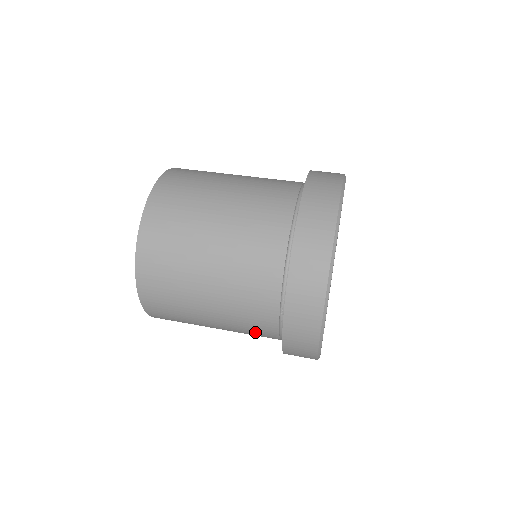
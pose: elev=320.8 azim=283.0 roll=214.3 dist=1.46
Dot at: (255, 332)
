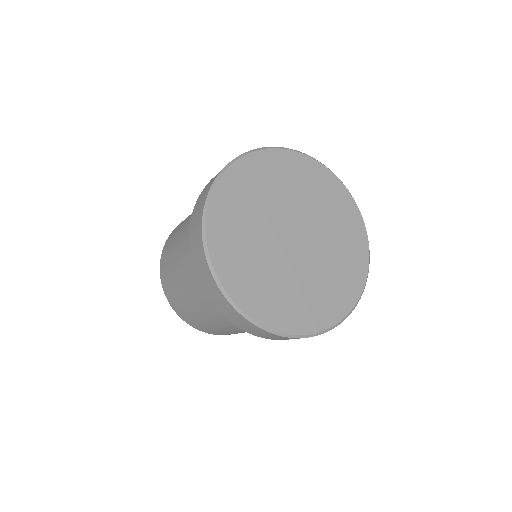
Dot at: occluded
